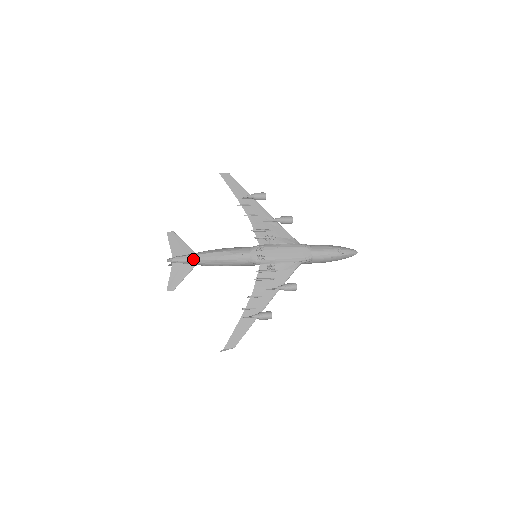
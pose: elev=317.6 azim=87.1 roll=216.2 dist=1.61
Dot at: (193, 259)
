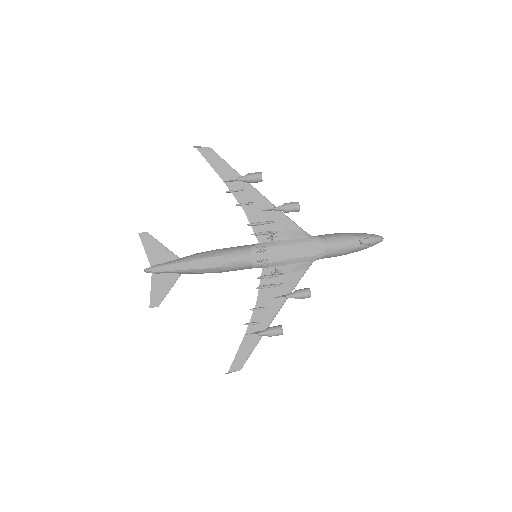
Dot at: (177, 268)
